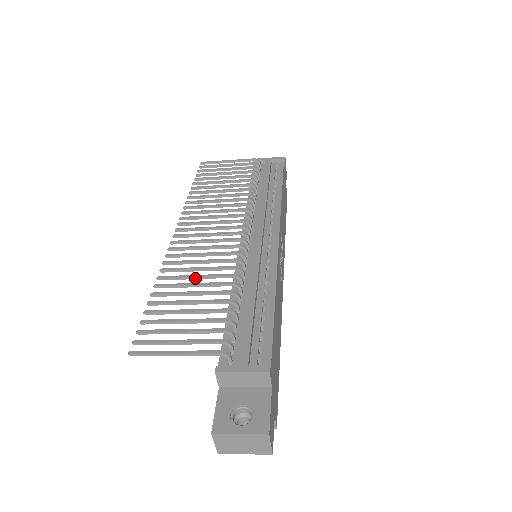
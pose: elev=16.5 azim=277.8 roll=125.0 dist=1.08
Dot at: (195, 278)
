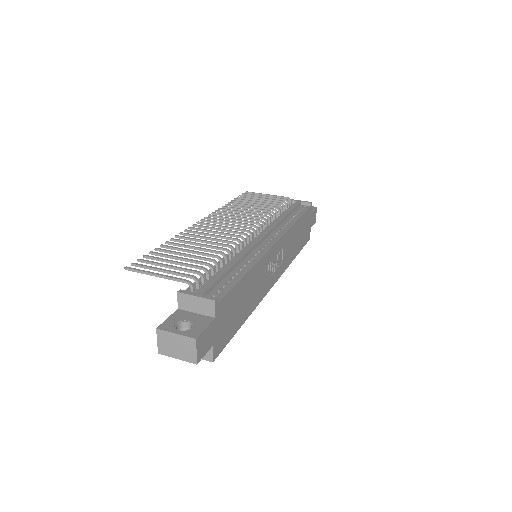
Dot at: (197, 245)
